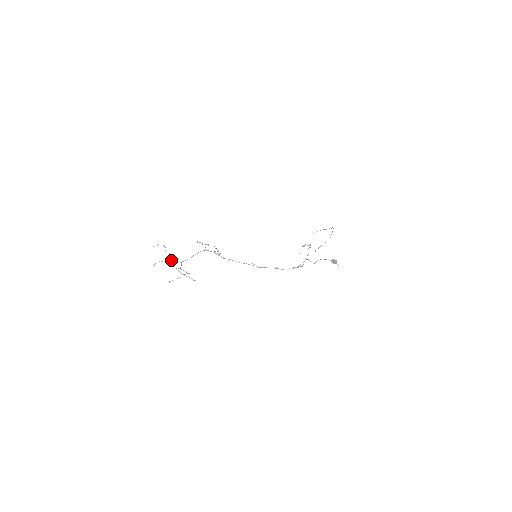
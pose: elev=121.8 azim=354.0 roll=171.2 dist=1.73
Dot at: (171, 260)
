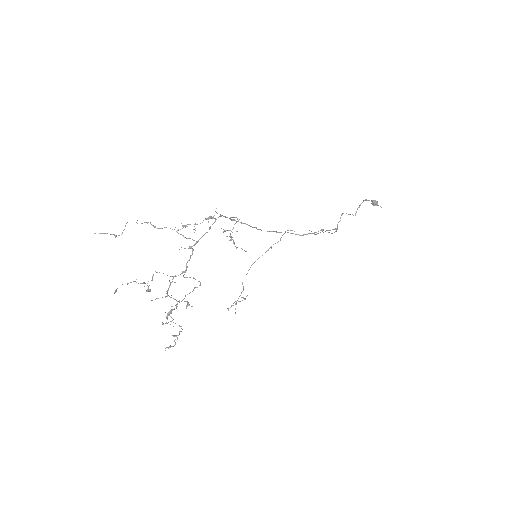
Dot at: occluded
